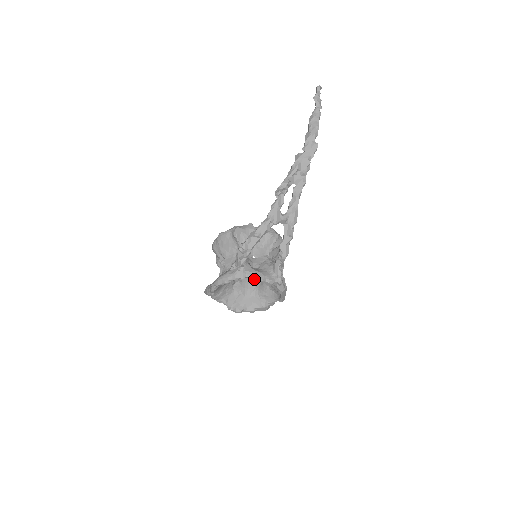
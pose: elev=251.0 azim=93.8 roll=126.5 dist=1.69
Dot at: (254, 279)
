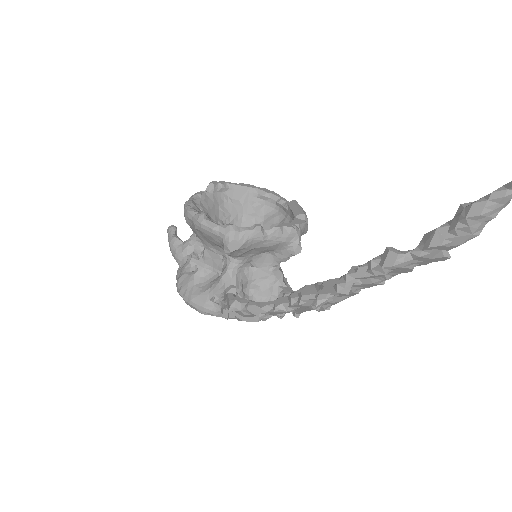
Dot at: occluded
